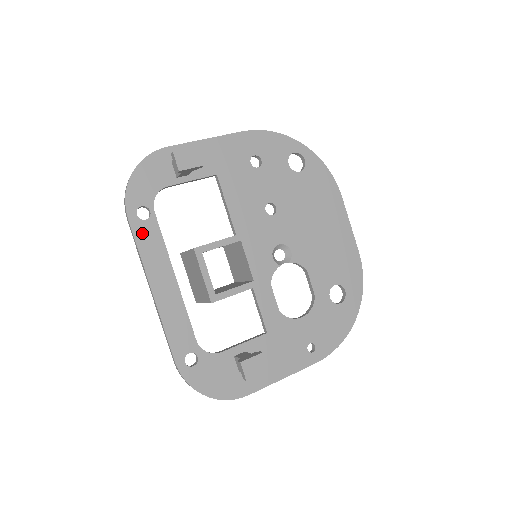
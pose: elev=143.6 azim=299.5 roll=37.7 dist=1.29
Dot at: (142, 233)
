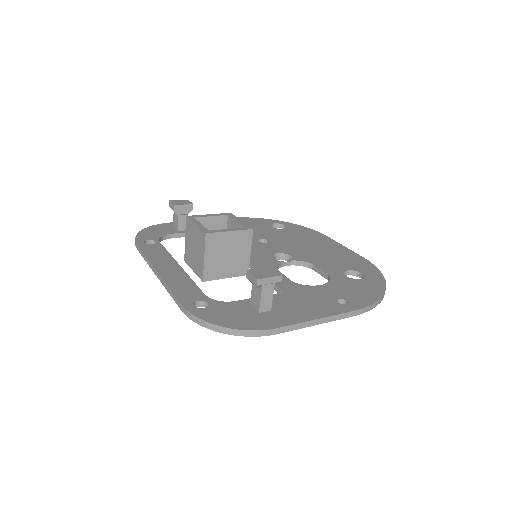
Dot at: (149, 249)
